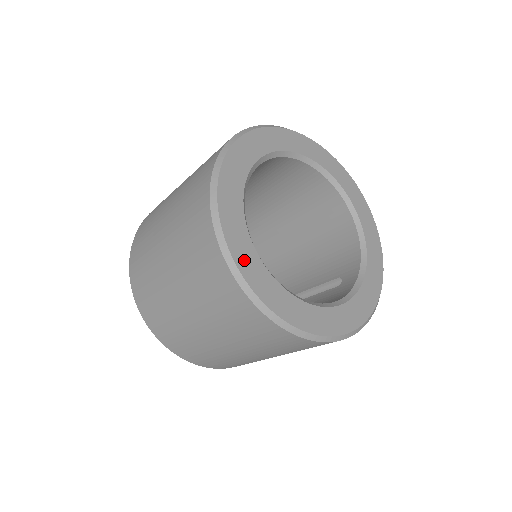
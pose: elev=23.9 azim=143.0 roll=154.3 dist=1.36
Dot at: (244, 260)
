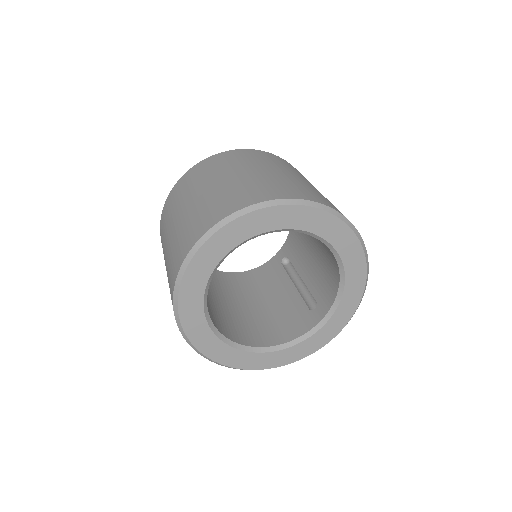
Dot at: (197, 335)
